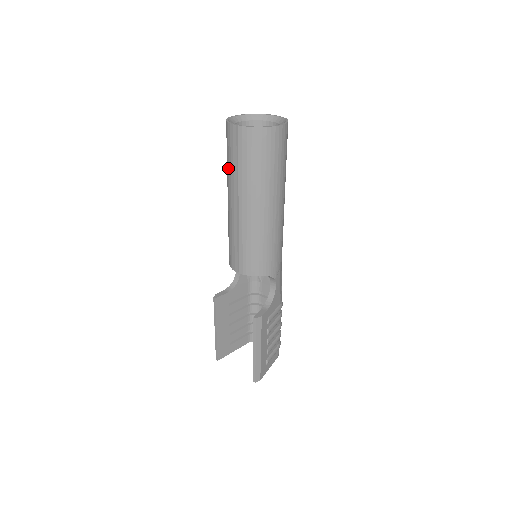
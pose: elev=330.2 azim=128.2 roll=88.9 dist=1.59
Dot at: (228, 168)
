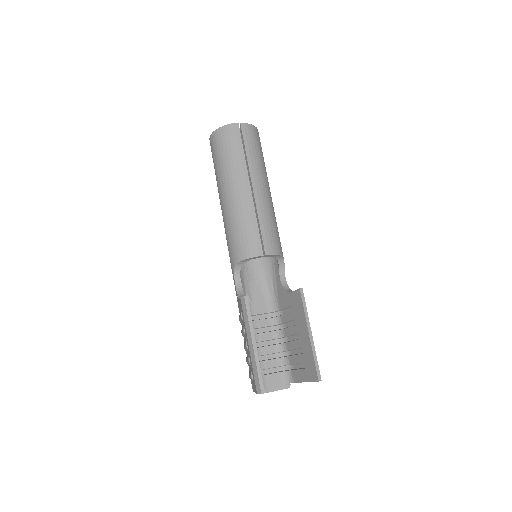
Dot at: (232, 161)
